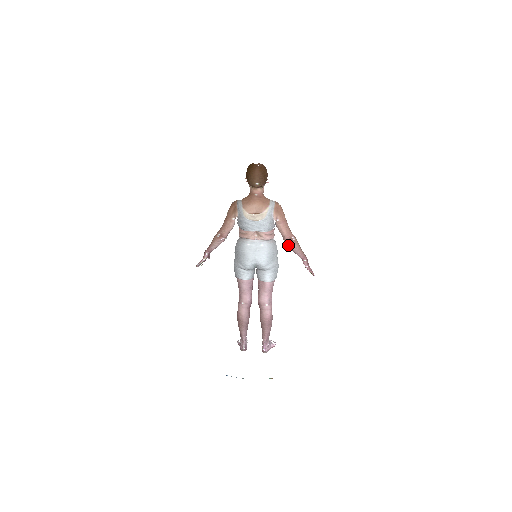
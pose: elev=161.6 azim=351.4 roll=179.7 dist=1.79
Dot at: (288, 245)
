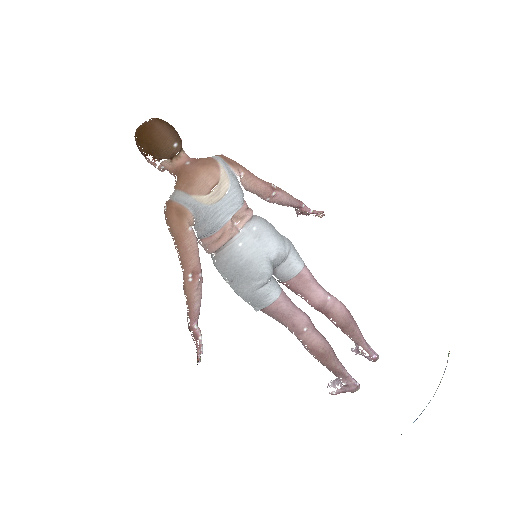
Dot at: (276, 200)
